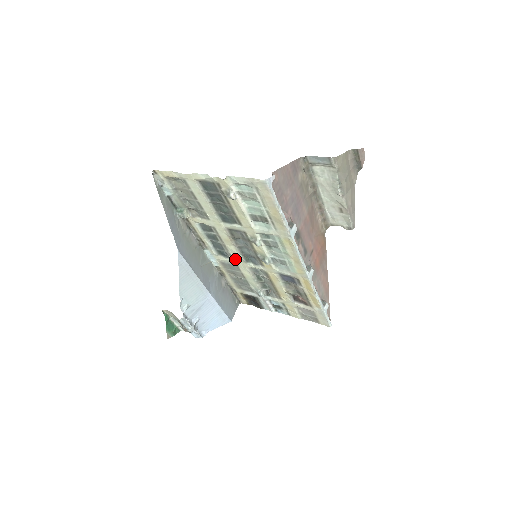
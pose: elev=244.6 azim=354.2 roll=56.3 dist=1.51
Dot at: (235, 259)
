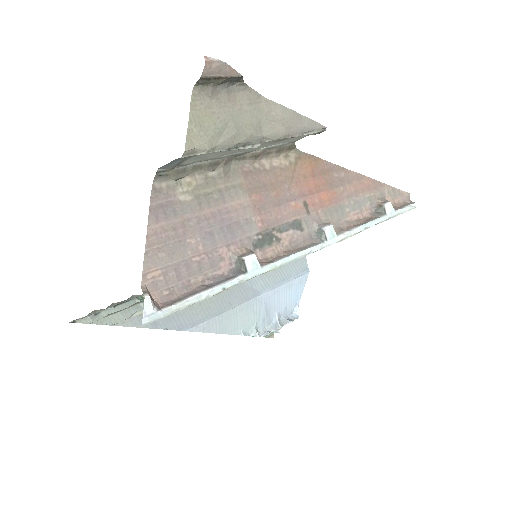
Dot at: occluded
